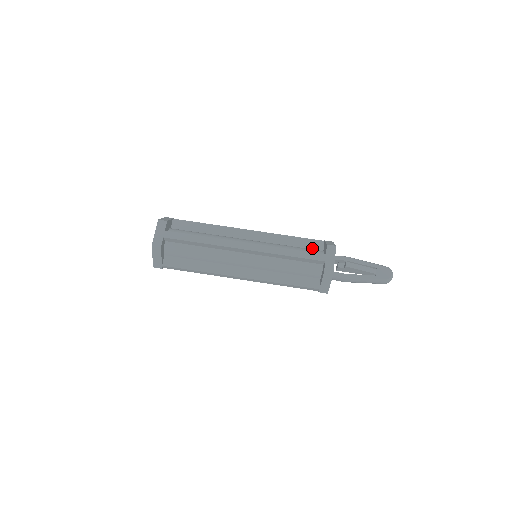
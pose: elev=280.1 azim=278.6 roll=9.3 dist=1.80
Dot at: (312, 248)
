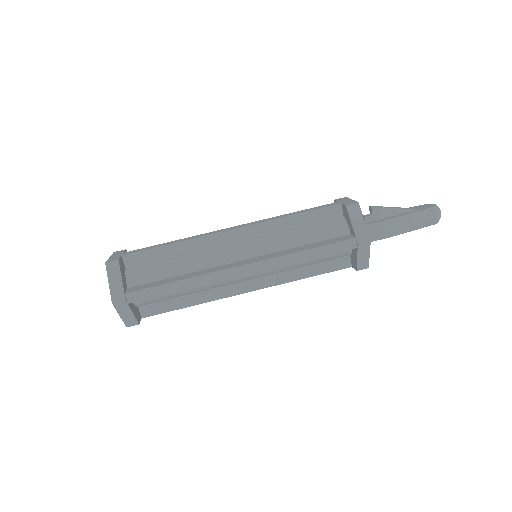
Dot at: occluded
